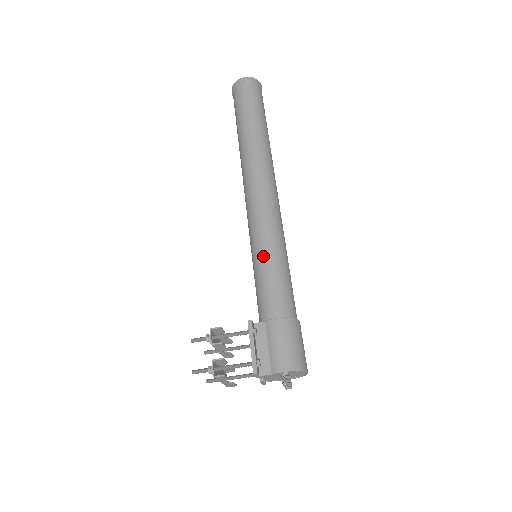
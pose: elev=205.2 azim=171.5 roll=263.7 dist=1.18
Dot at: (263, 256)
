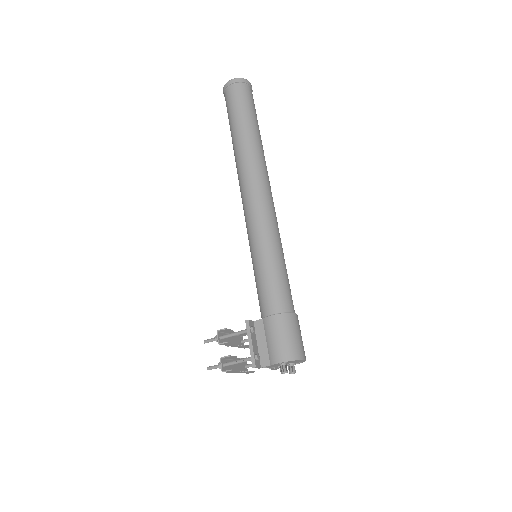
Dot at: (257, 258)
